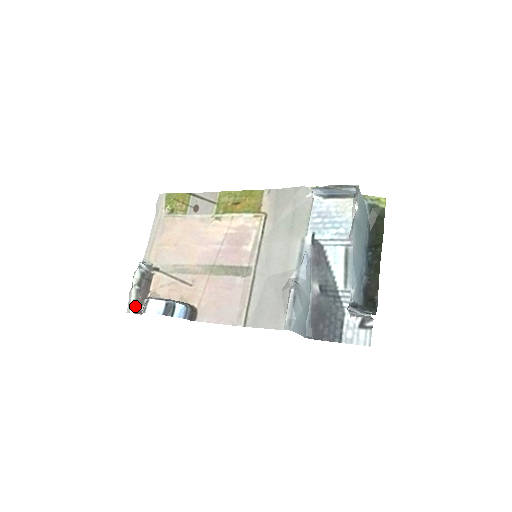
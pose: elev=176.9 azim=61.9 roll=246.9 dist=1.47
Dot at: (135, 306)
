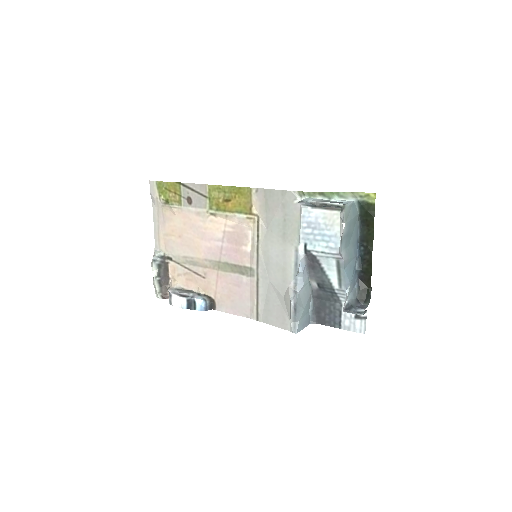
Dot at: (161, 293)
